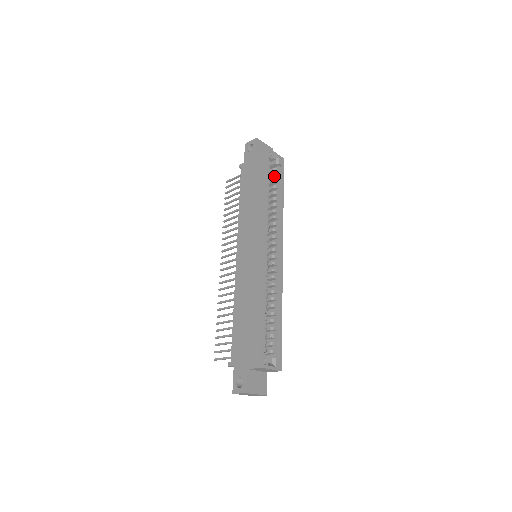
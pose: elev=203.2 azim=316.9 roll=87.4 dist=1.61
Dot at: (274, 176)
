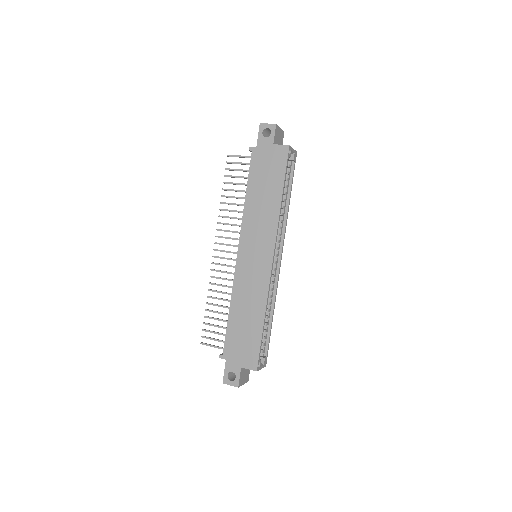
Dot at: (286, 173)
